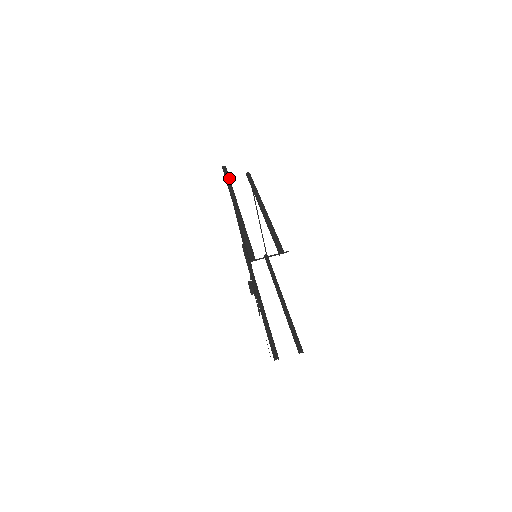
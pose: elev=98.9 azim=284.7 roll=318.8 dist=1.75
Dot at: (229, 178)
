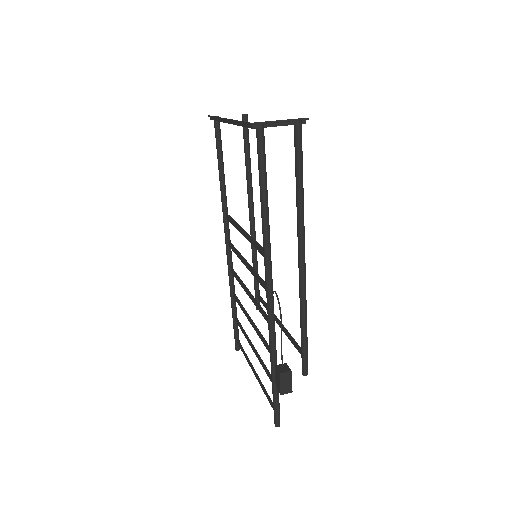
Dot at: (236, 311)
